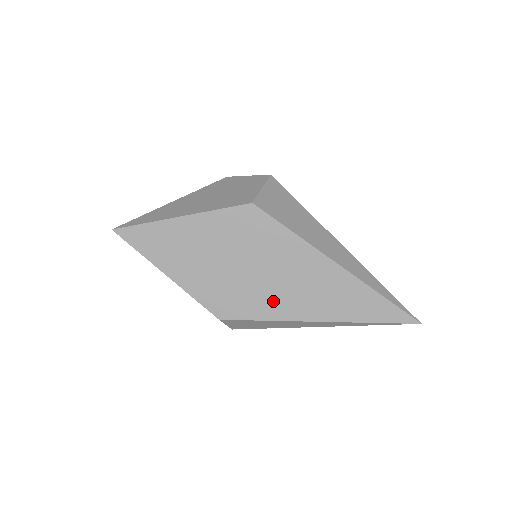
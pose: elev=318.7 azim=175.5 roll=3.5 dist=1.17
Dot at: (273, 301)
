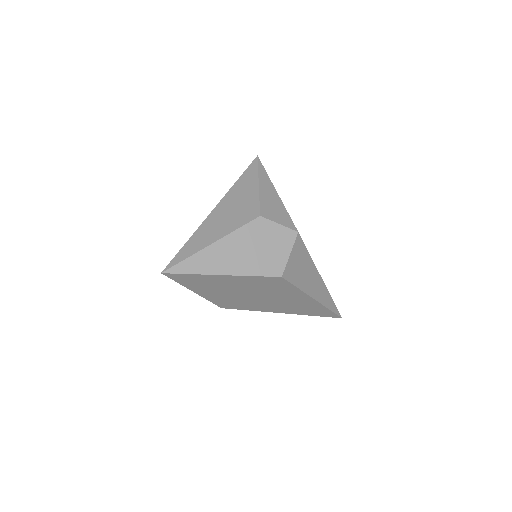
Dot at: (263, 306)
